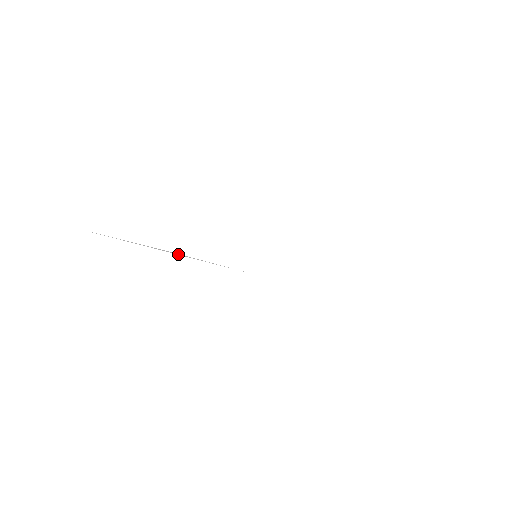
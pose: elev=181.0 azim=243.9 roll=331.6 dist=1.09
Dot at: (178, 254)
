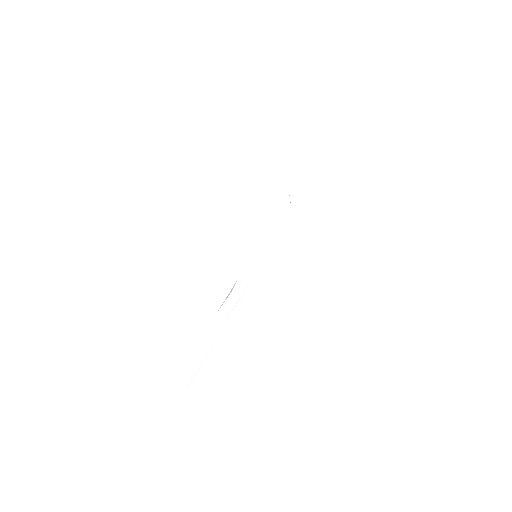
Dot at: (226, 322)
